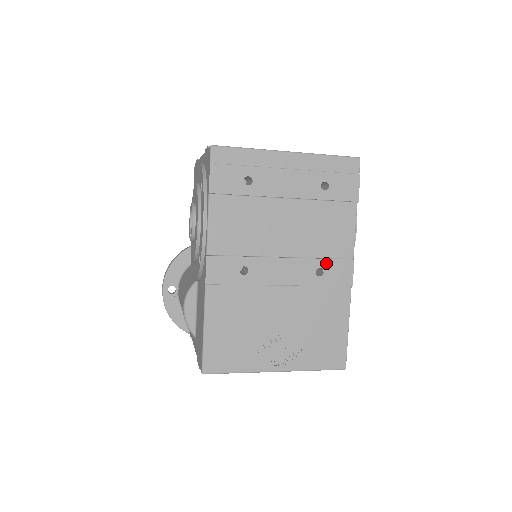
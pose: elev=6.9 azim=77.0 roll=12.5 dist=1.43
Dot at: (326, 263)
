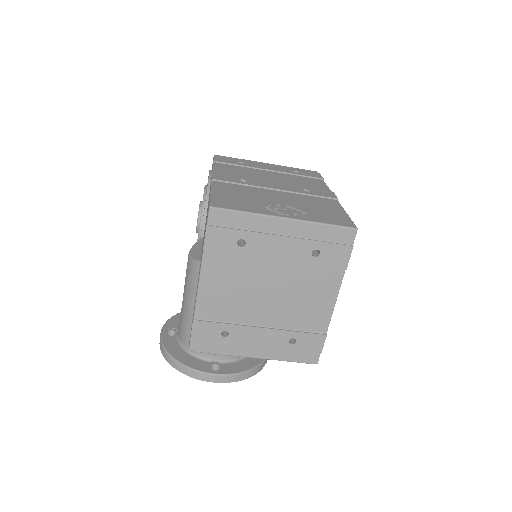
Dot at: (310, 189)
